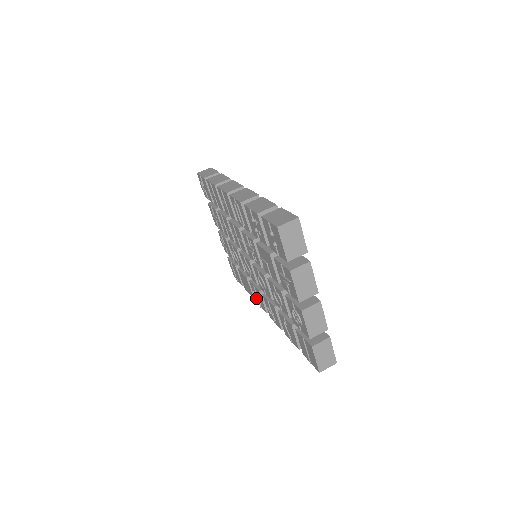
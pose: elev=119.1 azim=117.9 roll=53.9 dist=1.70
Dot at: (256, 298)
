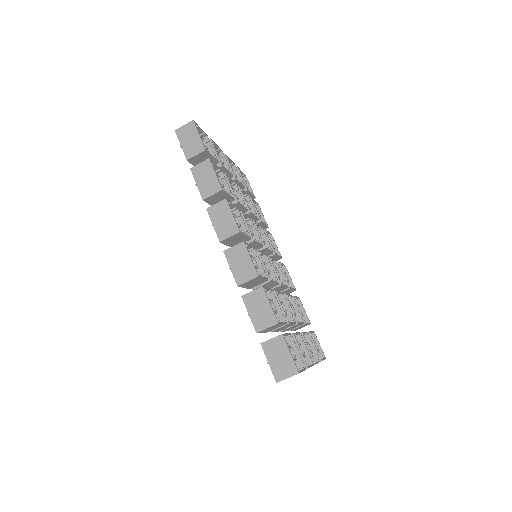
Dot at: occluded
